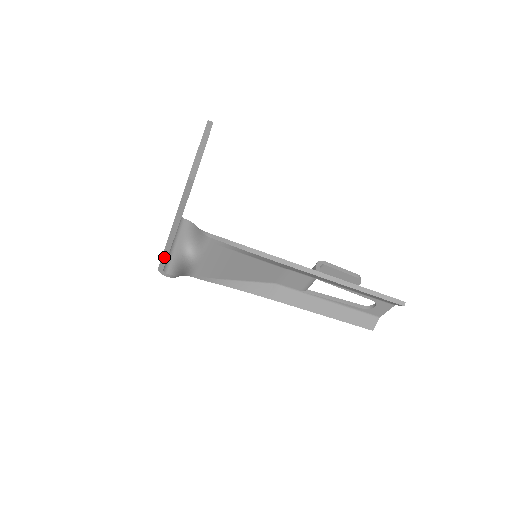
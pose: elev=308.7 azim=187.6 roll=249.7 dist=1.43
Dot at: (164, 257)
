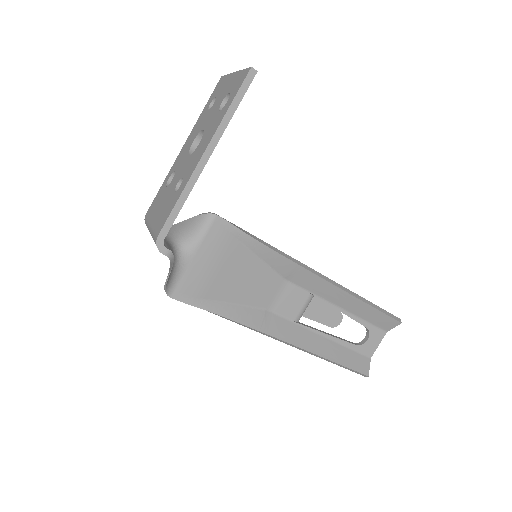
Dot at: (175, 211)
